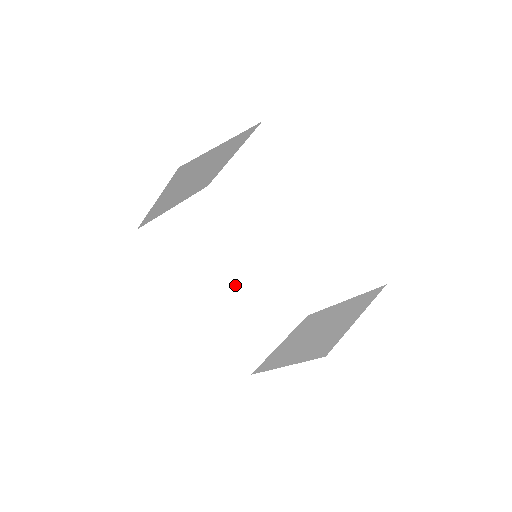
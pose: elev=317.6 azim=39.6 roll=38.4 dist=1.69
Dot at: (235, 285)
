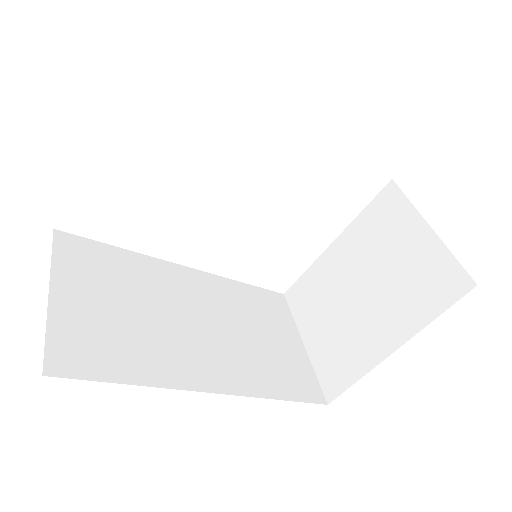
Dot at: (216, 327)
